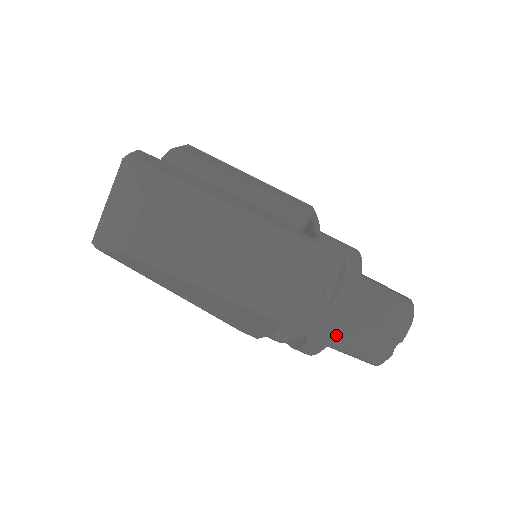
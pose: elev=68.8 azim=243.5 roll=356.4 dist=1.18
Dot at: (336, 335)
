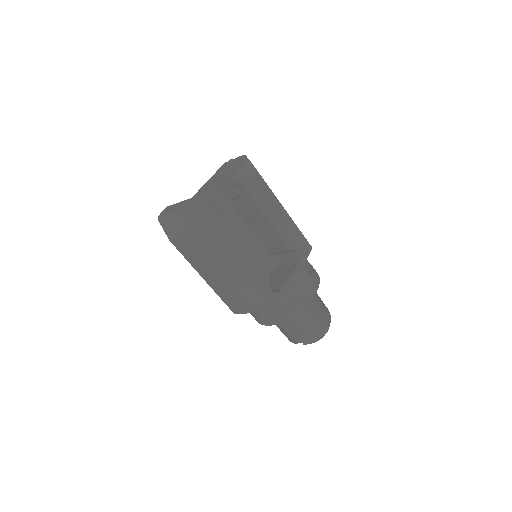
Dot at: occluded
